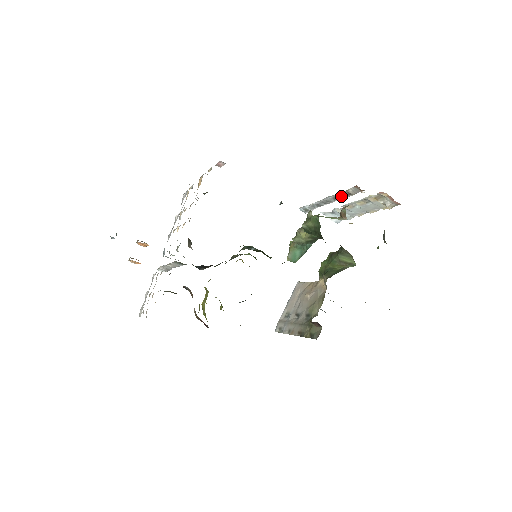
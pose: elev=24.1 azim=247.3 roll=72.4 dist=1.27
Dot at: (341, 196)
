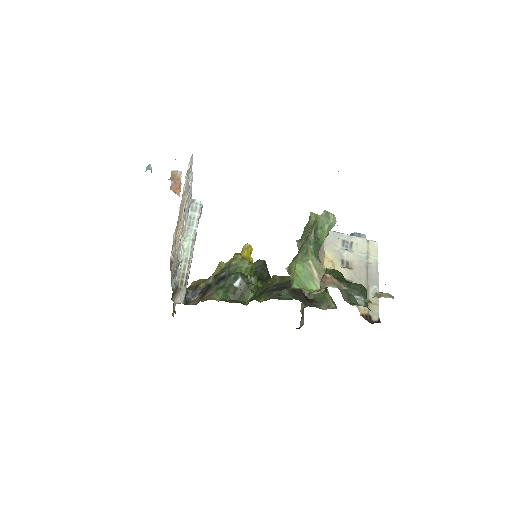
Dot at: occluded
